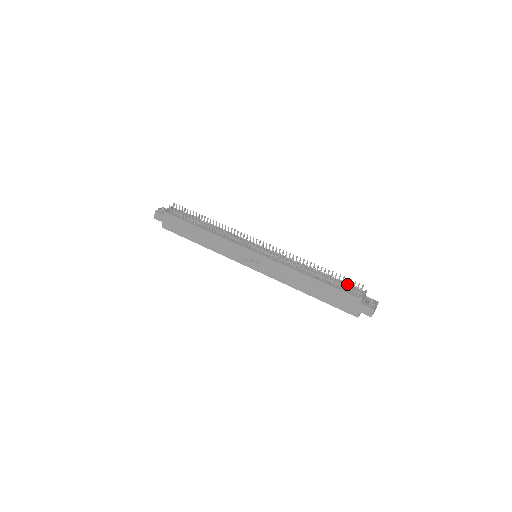
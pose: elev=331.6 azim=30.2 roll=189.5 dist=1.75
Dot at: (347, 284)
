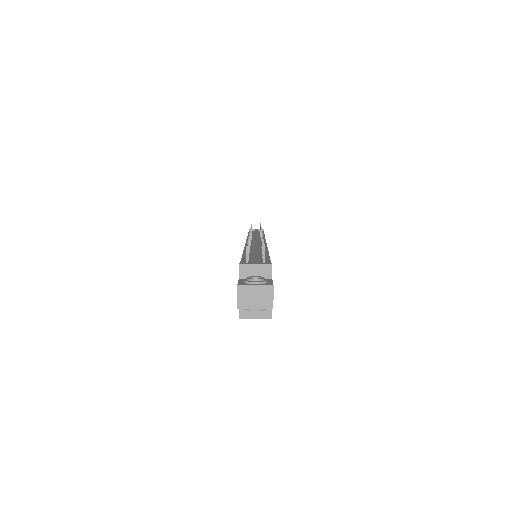
Dot at: (268, 261)
